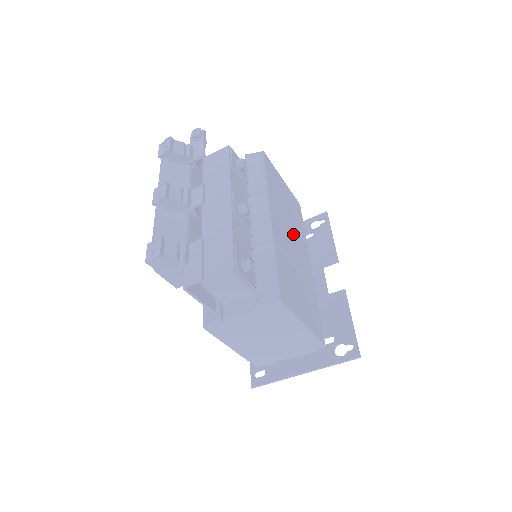
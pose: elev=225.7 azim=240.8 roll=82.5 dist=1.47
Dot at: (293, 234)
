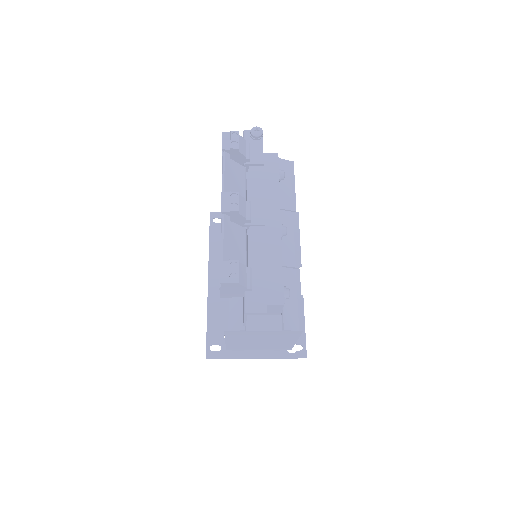
Dot at: occluded
